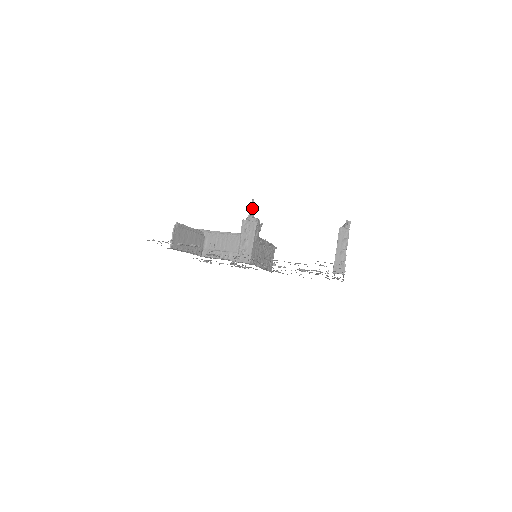
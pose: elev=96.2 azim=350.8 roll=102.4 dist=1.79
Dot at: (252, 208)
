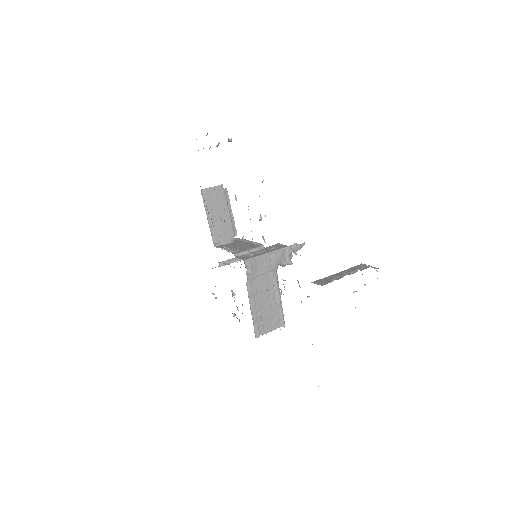
Dot at: occluded
